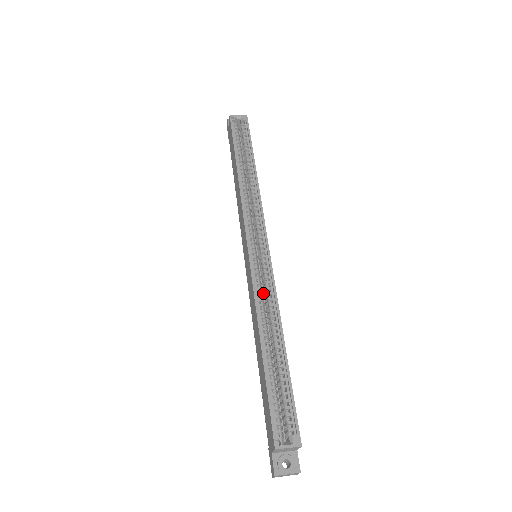
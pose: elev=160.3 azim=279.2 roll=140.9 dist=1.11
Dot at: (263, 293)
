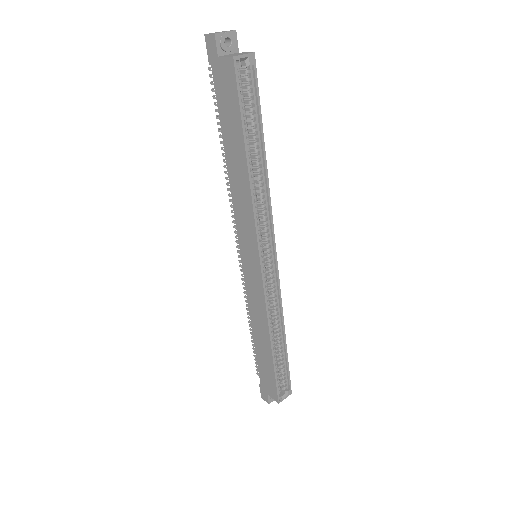
Dot at: occluded
